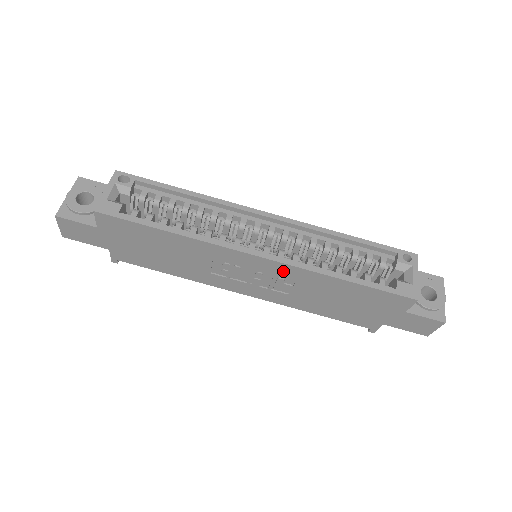
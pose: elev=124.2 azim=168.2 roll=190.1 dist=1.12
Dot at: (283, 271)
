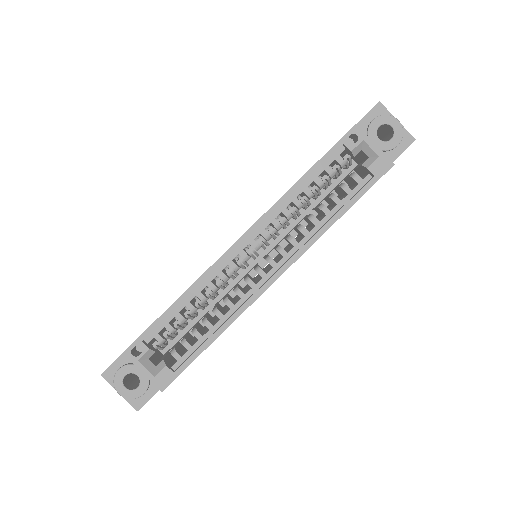
Dot at: occluded
